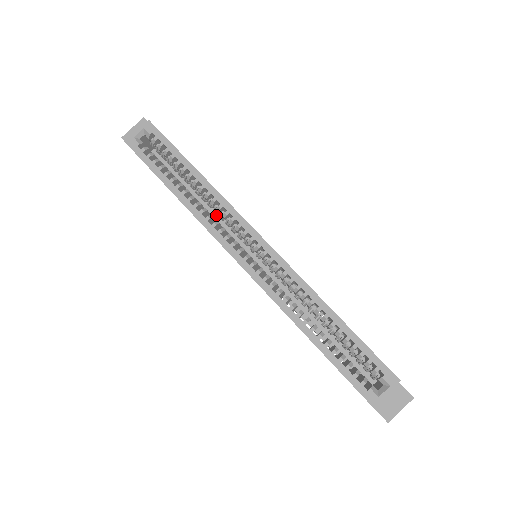
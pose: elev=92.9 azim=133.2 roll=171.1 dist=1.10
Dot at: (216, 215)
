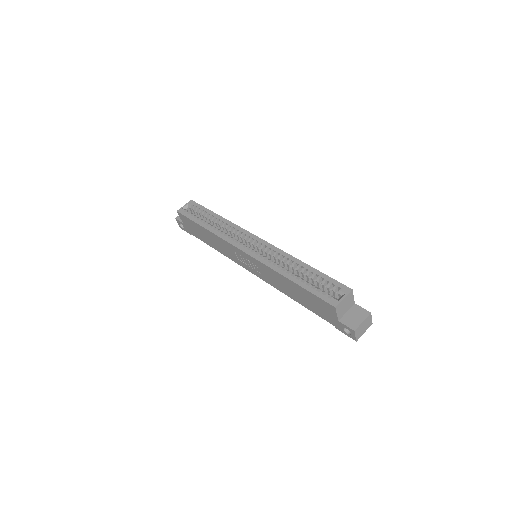
Dot at: occluded
